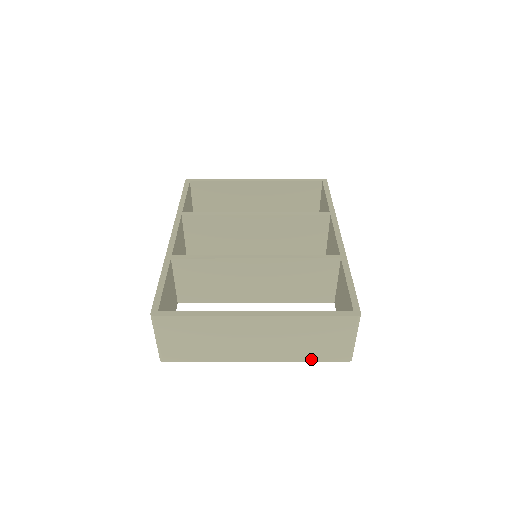
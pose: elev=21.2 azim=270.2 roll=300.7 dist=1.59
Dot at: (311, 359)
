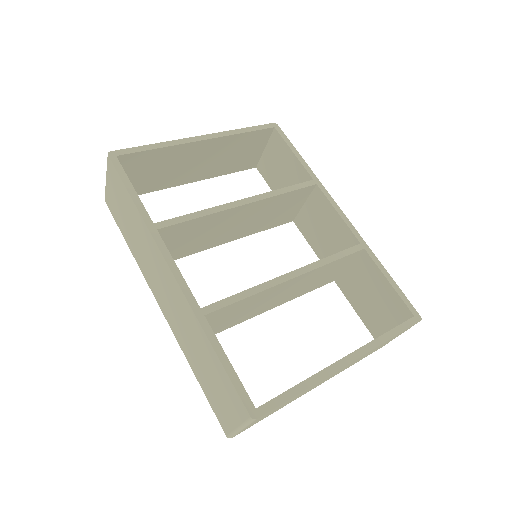
Dot at: occluded
